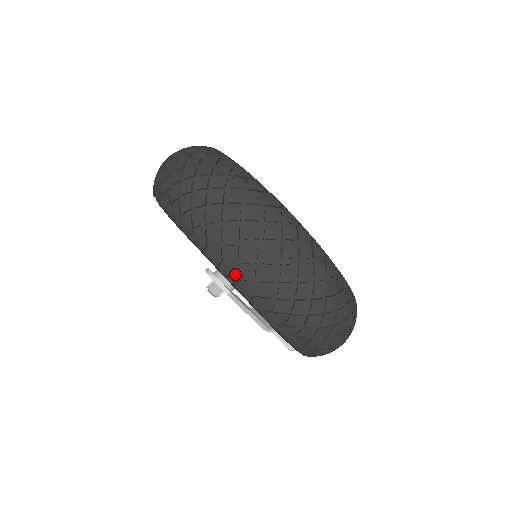
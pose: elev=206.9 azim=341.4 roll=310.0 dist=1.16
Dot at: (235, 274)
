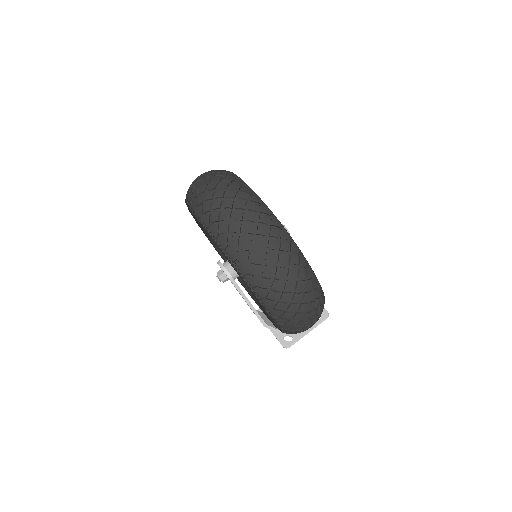
Dot at: (225, 244)
